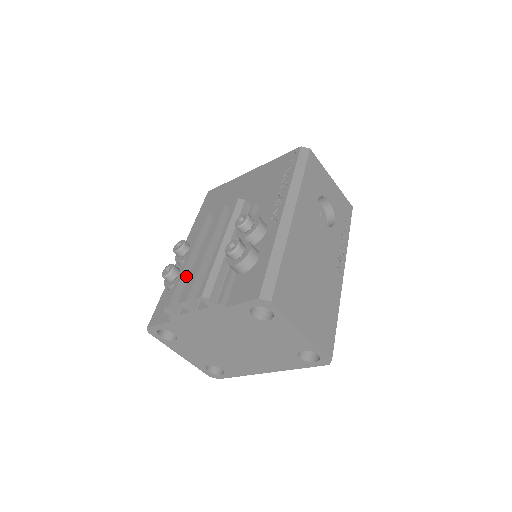
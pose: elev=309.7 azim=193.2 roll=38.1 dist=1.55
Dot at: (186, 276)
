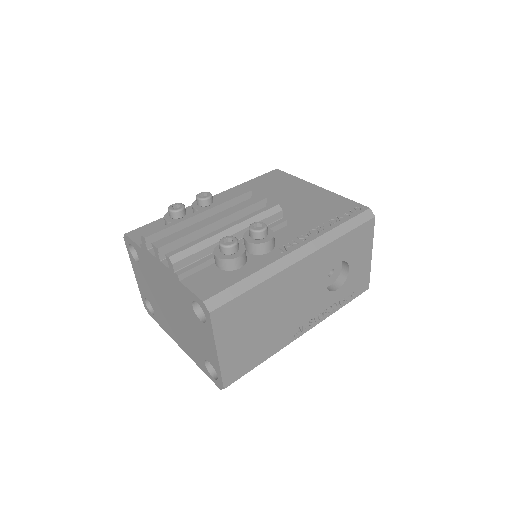
Dot at: (182, 226)
